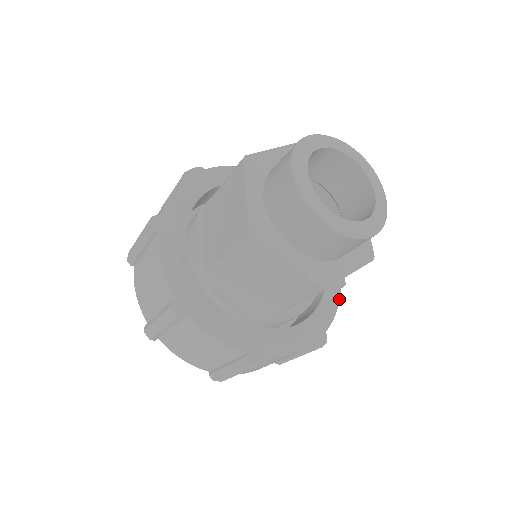
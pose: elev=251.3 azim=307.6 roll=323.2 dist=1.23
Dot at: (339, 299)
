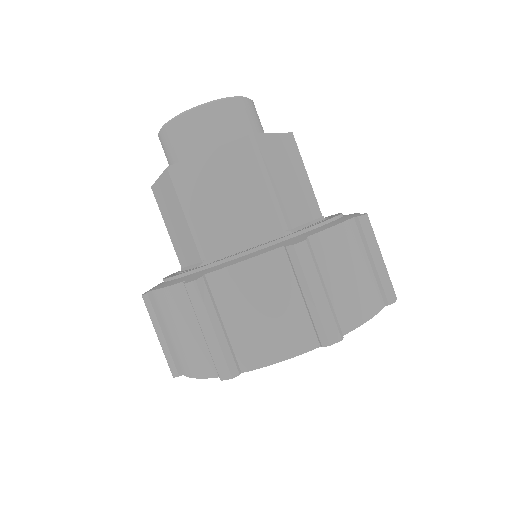
Dot at: occluded
